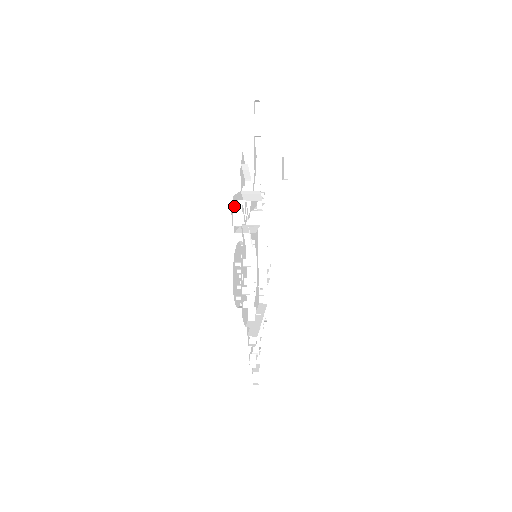
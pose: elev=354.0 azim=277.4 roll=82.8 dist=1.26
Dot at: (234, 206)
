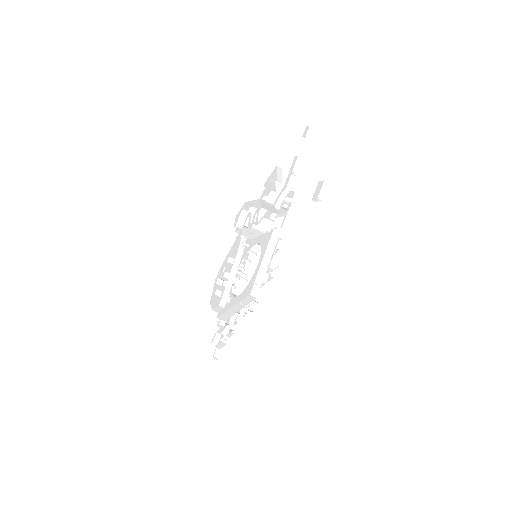
Dot at: (242, 210)
